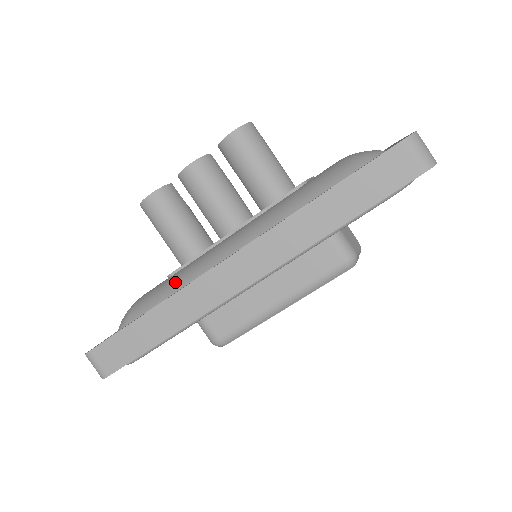
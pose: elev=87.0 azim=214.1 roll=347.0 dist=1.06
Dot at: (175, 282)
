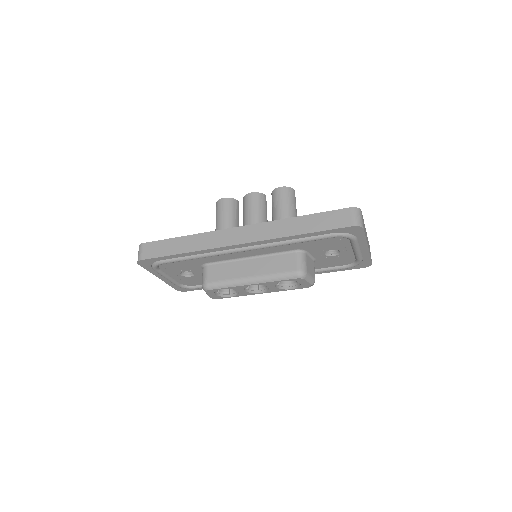
Dot at: occluded
